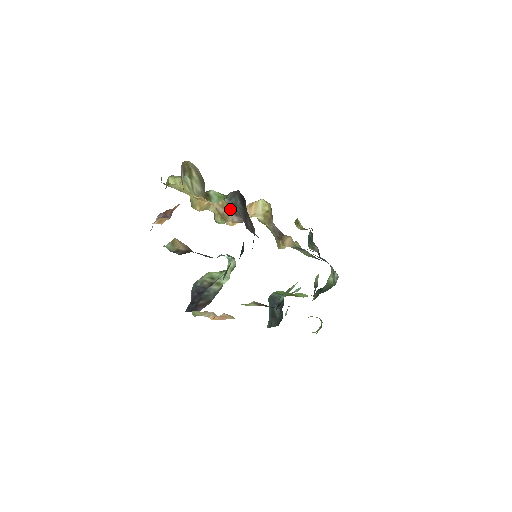
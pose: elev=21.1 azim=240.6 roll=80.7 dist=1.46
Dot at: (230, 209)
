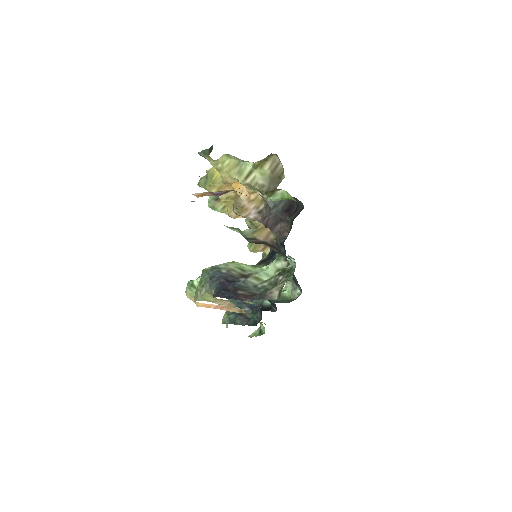
Dot at: (259, 206)
